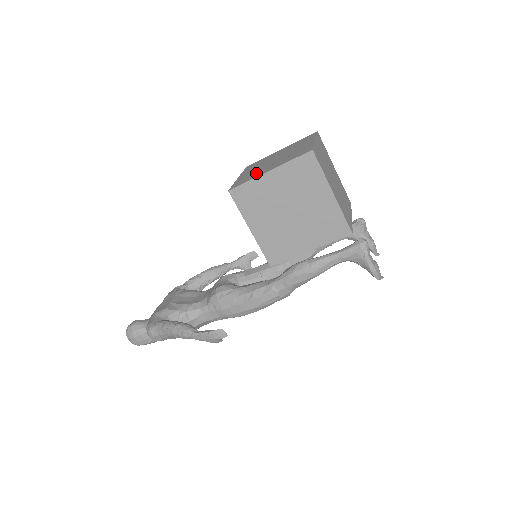
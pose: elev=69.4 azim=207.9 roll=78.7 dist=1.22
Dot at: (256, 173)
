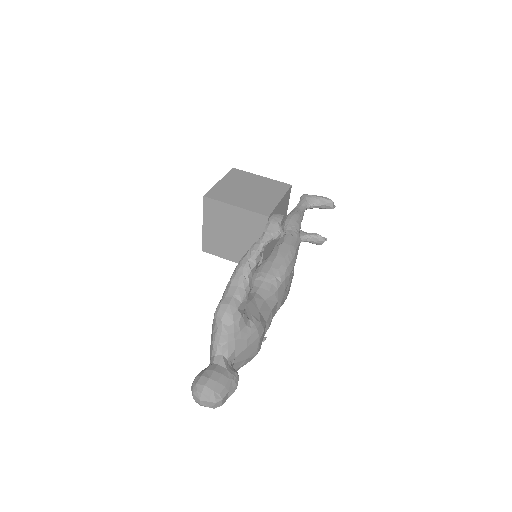
Dot at: occluded
